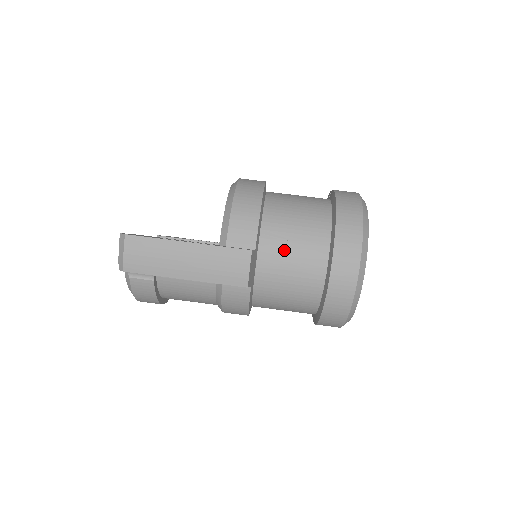
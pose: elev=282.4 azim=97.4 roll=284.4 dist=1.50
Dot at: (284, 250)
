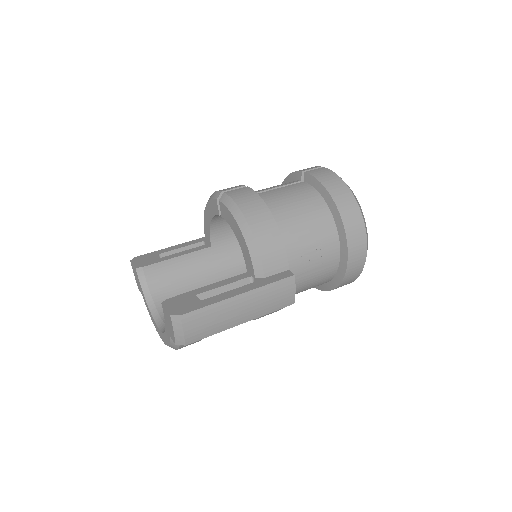
Dot at: (306, 256)
